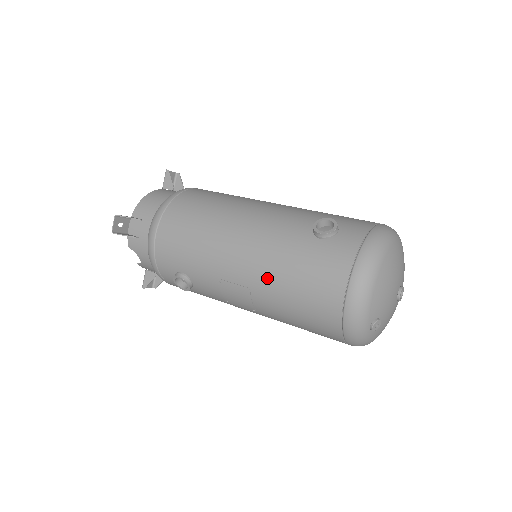
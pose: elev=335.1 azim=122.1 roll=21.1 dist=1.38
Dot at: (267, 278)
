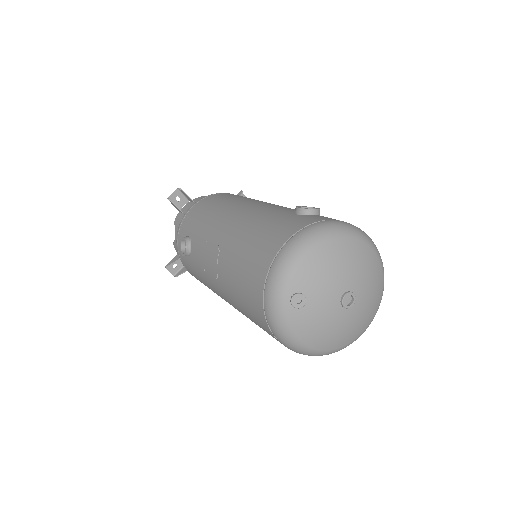
Dot at: (236, 236)
